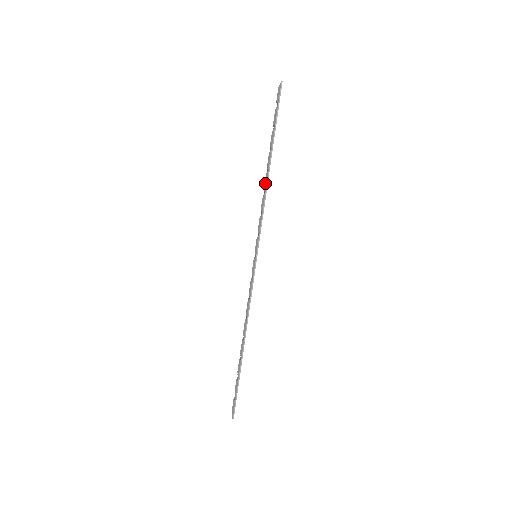
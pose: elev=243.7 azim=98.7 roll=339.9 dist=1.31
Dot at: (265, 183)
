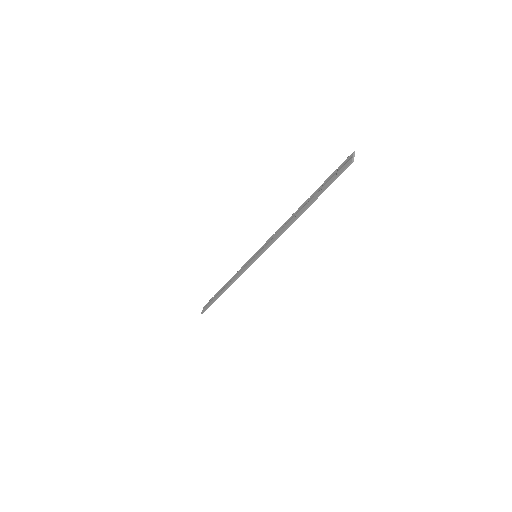
Dot at: (287, 224)
